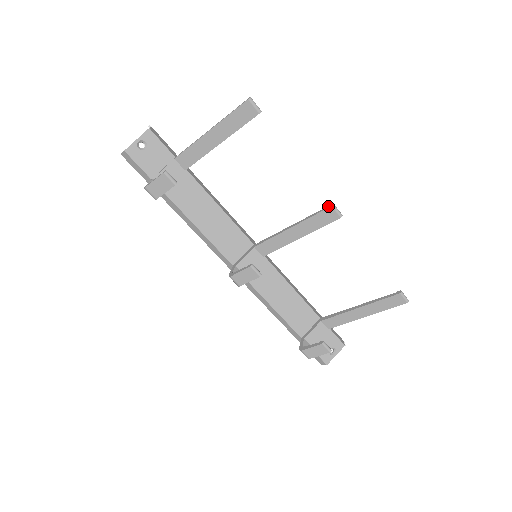
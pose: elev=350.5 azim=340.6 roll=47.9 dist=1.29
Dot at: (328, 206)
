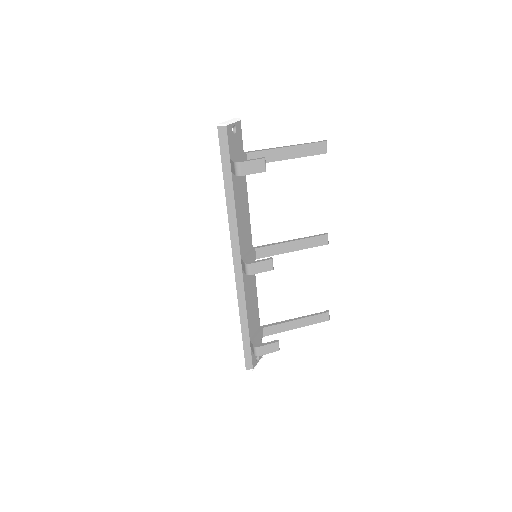
Dot at: (324, 233)
